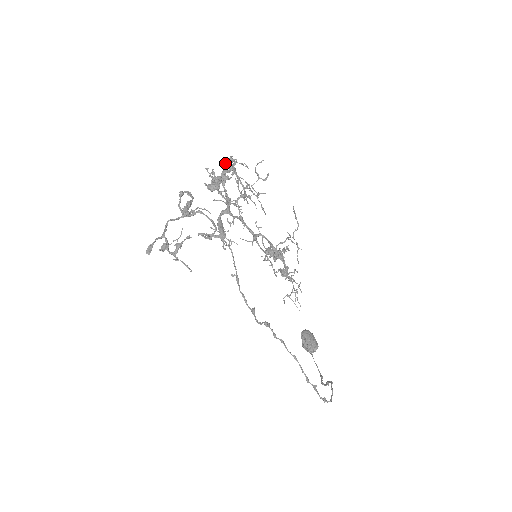
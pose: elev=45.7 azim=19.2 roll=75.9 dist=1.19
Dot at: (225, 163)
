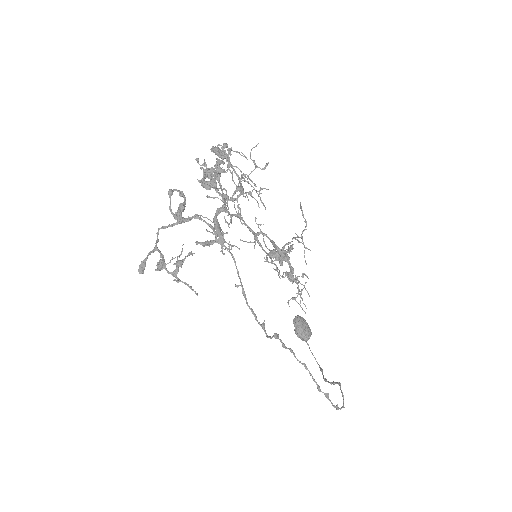
Dot at: (217, 151)
